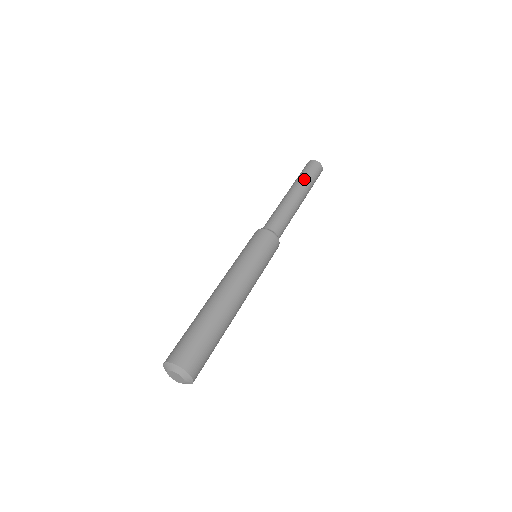
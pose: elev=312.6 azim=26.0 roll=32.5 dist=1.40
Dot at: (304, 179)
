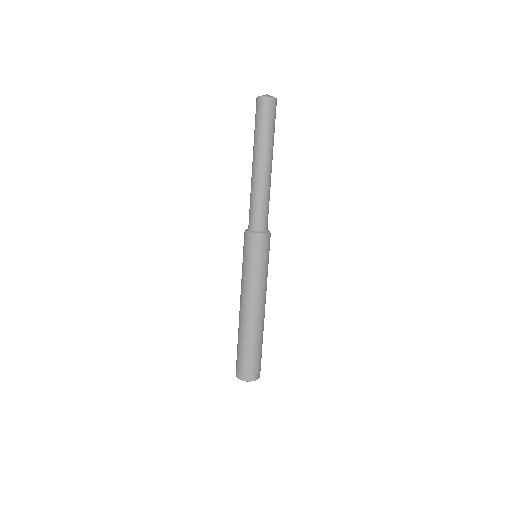
Dot at: (265, 139)
